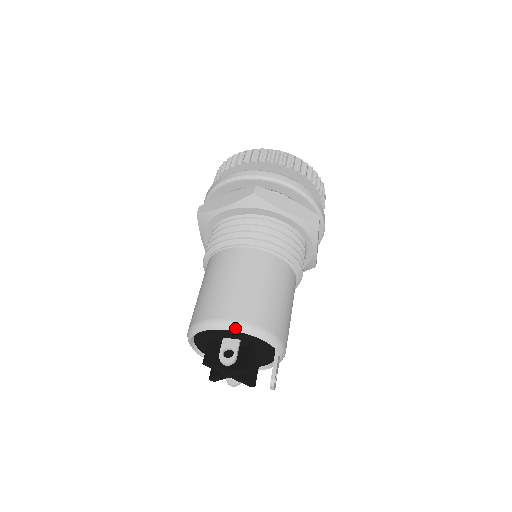
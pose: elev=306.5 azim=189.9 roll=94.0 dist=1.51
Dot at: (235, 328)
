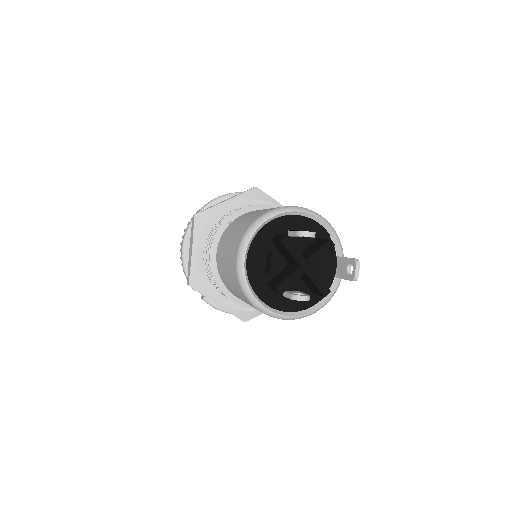
Dot at: (305, 210)
